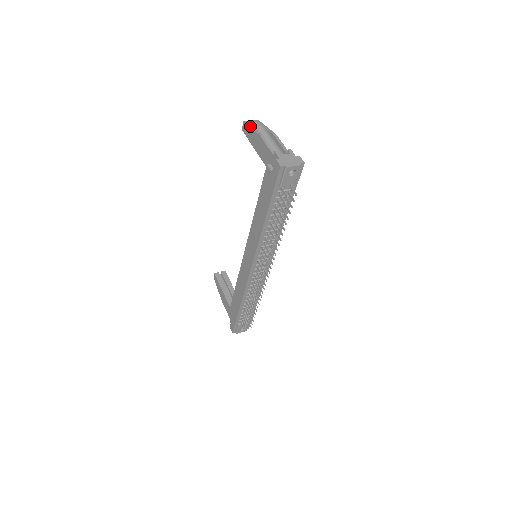
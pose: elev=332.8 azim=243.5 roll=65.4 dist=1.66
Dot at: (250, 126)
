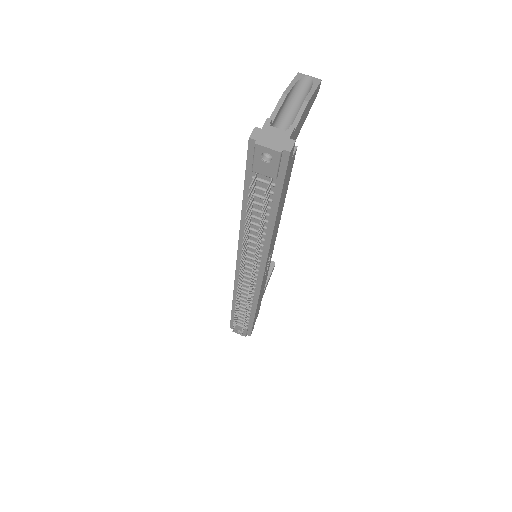
Dot at: (294, 79)
